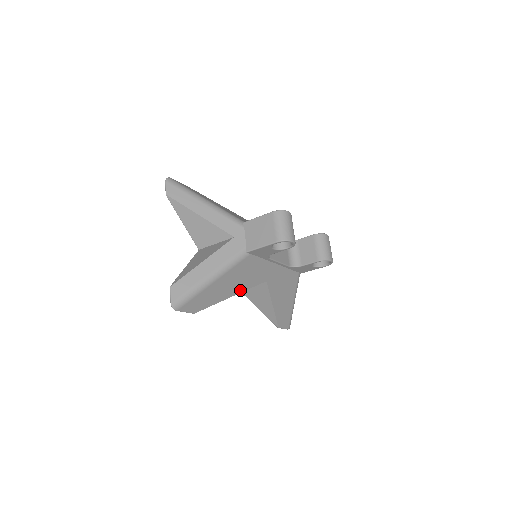
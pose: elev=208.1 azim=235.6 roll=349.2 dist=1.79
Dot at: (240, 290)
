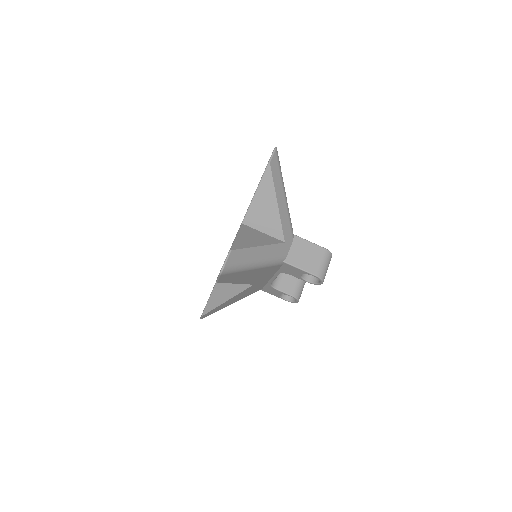
Dot at: (244, 282)
